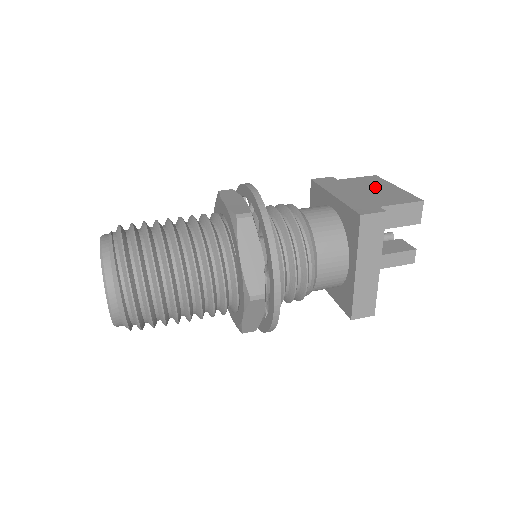
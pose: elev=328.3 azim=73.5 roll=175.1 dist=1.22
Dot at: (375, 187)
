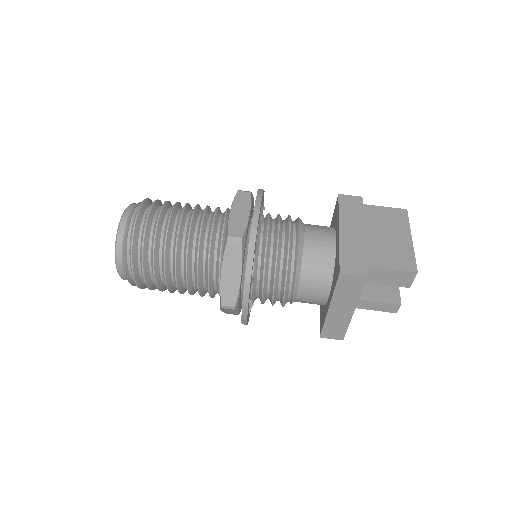
Dot at: (389, 231)
